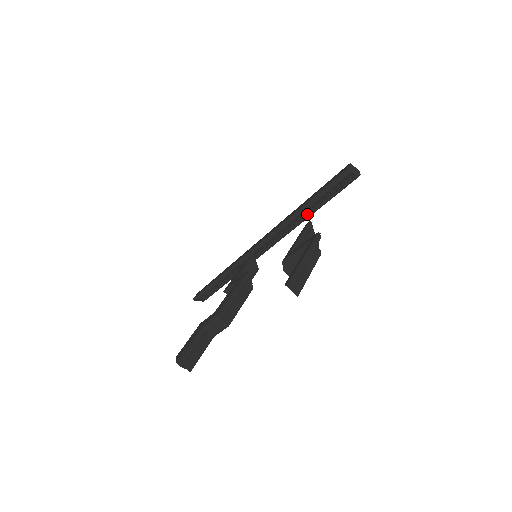
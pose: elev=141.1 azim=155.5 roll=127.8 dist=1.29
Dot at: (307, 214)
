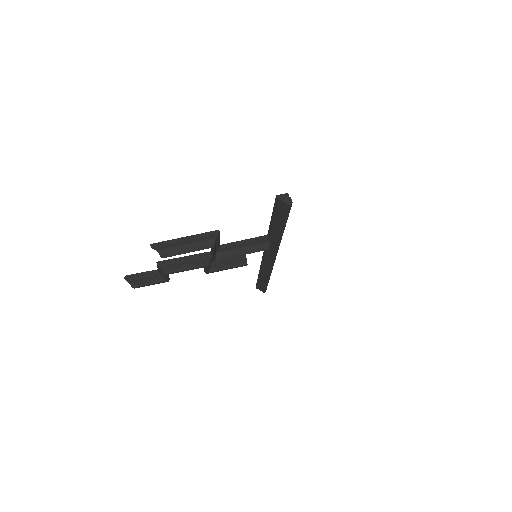
Dot at: (278, 231)
